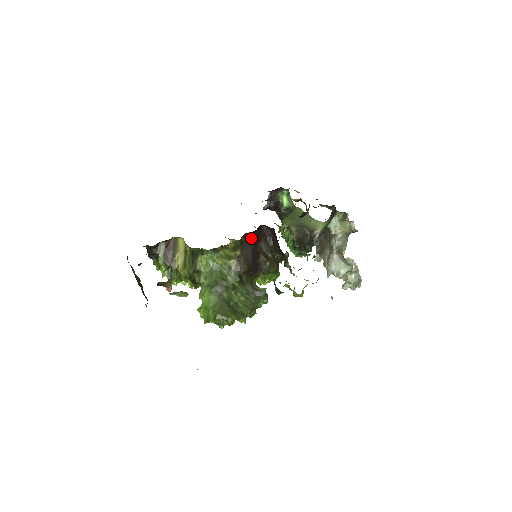
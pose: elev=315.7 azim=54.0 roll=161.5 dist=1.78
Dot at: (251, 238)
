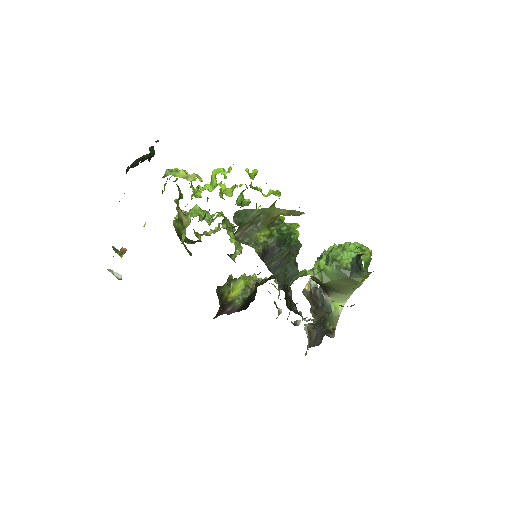
Dot at: occluded
